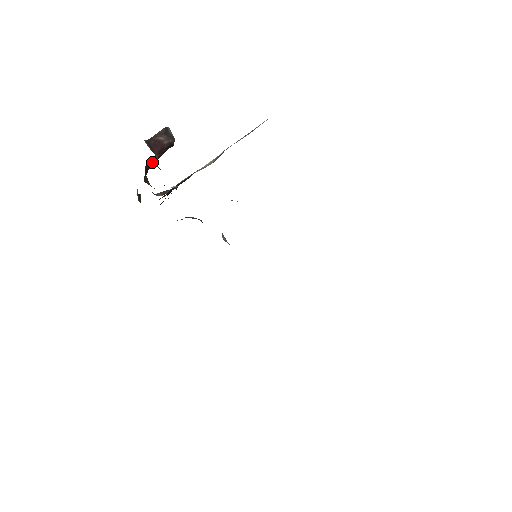
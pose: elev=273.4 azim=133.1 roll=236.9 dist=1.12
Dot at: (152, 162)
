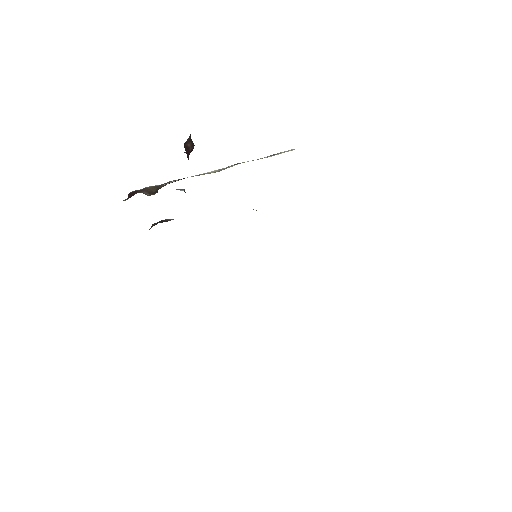
Dot at: occluded
